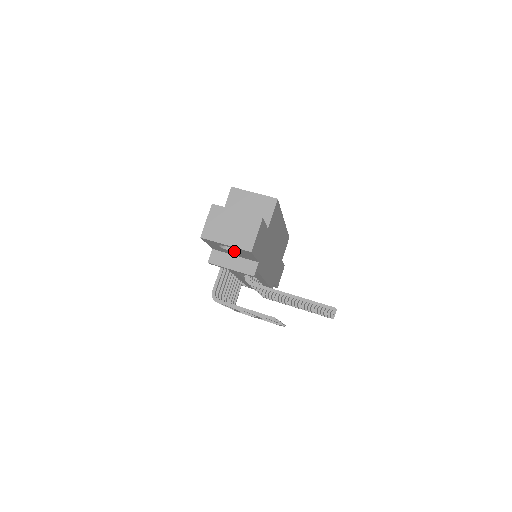
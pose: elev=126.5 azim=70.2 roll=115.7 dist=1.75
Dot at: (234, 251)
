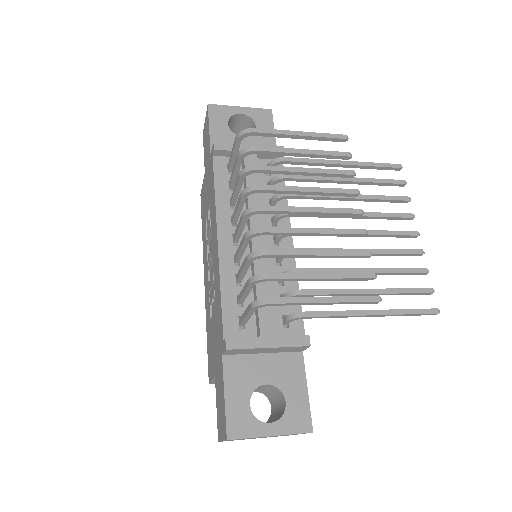
Dot at: (246, 137)
